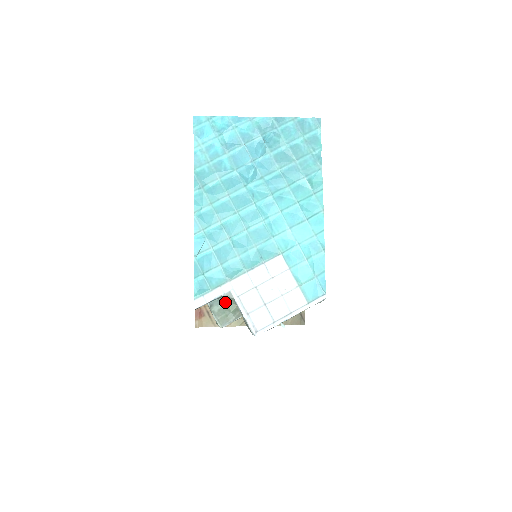
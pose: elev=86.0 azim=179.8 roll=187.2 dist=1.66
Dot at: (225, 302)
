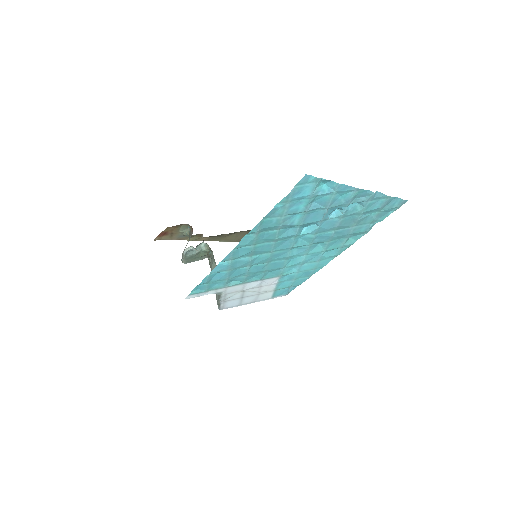
Dot at: (199, 252)
